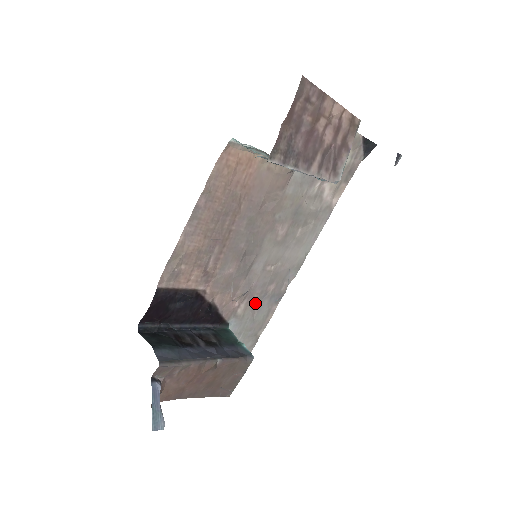
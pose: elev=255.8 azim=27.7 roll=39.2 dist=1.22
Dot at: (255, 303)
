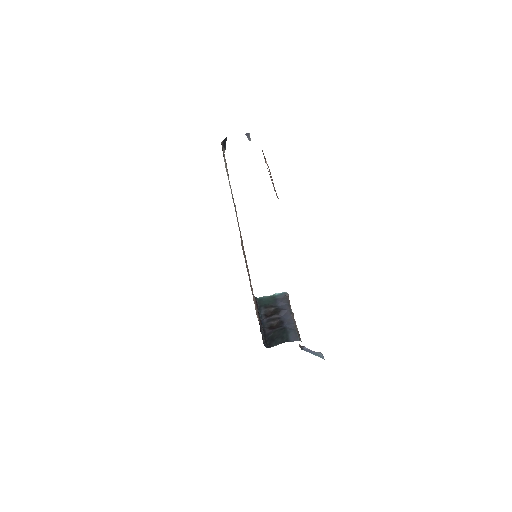
Dot at: occluded
